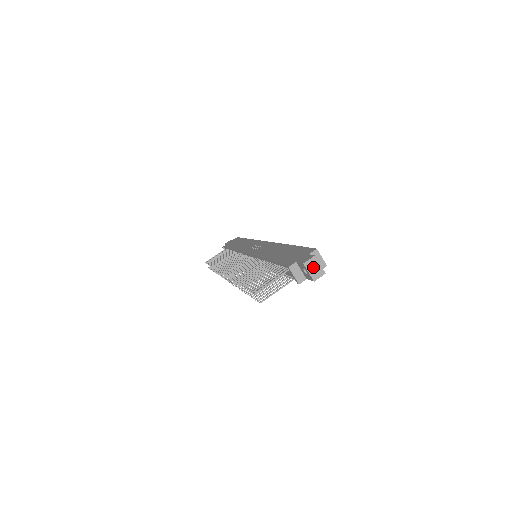
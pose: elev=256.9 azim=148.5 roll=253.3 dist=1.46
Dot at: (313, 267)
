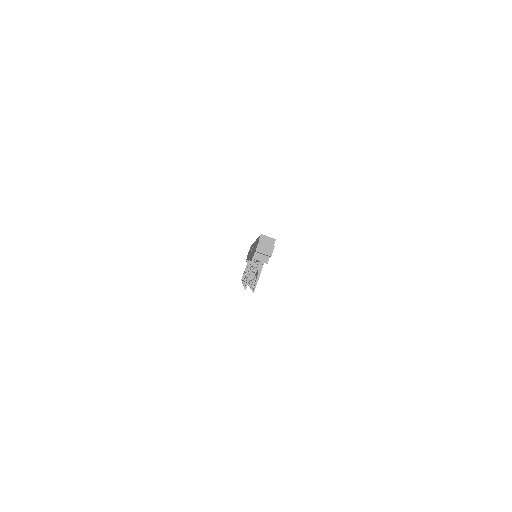
Dot at: (263, 248)
